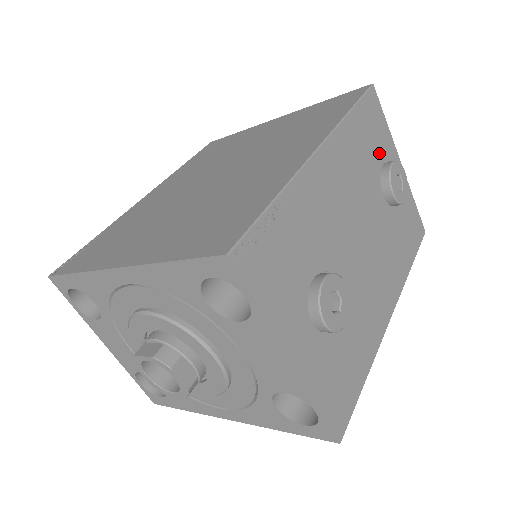
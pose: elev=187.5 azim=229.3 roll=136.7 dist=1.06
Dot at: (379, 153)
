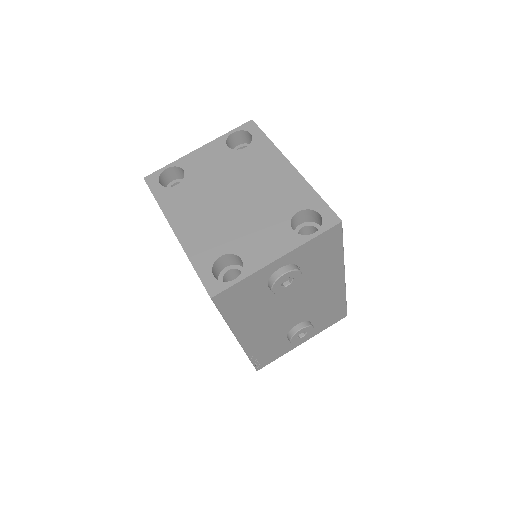
Dot at: (259, 290)
